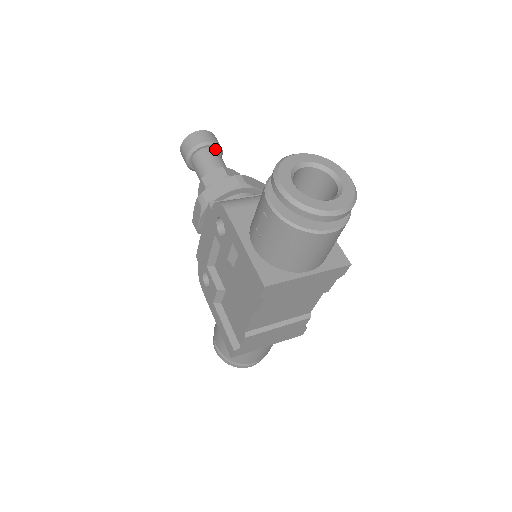
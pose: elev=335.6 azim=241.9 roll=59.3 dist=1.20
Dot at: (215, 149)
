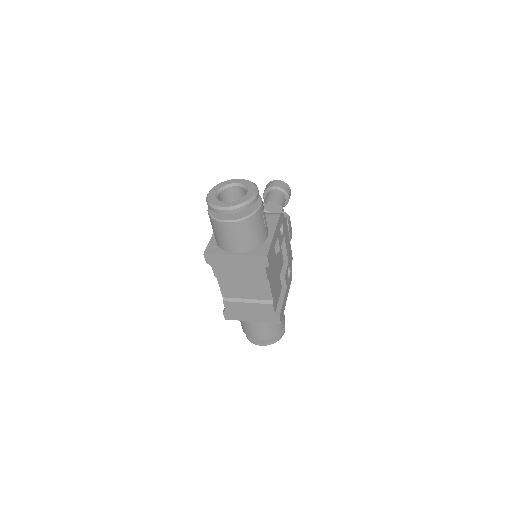
Dot at: (280, 192)
